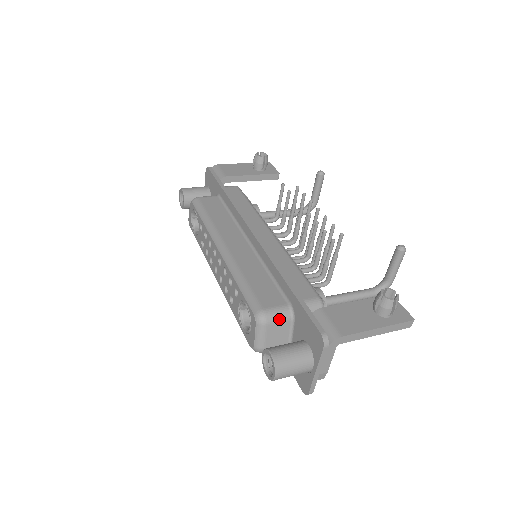
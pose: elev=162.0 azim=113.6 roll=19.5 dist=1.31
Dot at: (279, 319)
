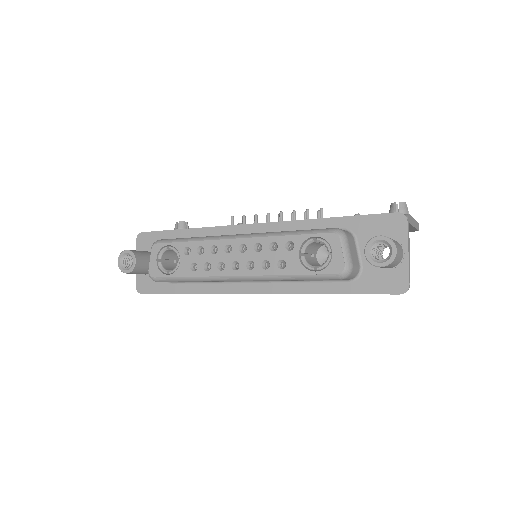
Dot at: (349, 235)
